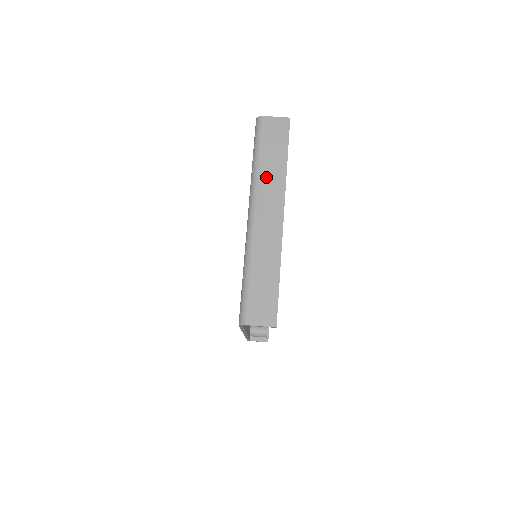
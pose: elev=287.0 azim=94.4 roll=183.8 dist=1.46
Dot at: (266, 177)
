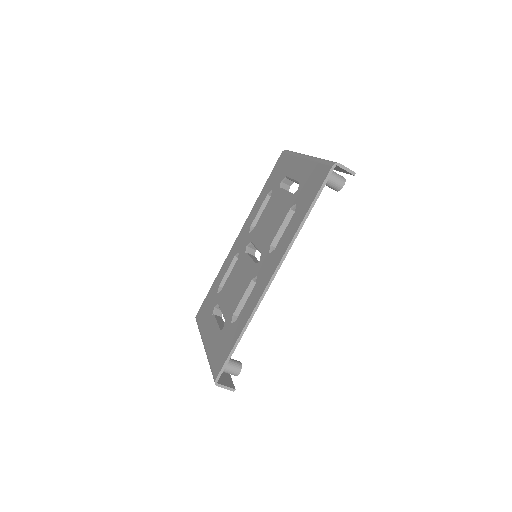
Dot at: occluded
